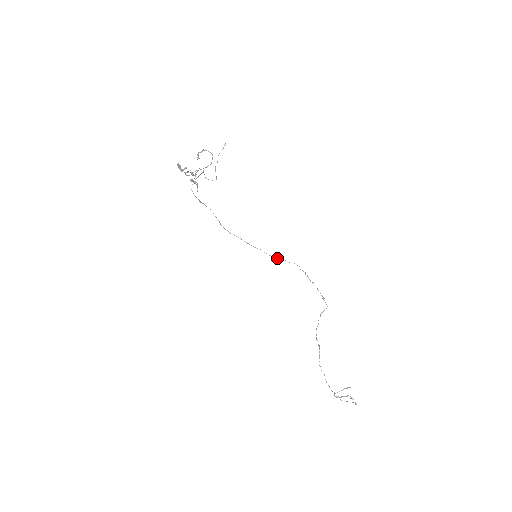
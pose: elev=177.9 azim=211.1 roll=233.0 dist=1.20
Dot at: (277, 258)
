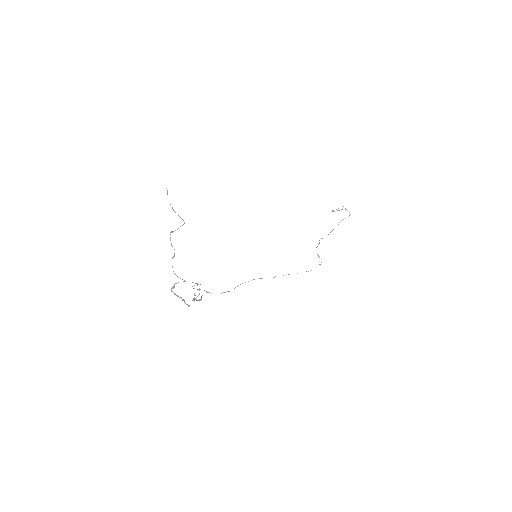
Dot at: occluded
